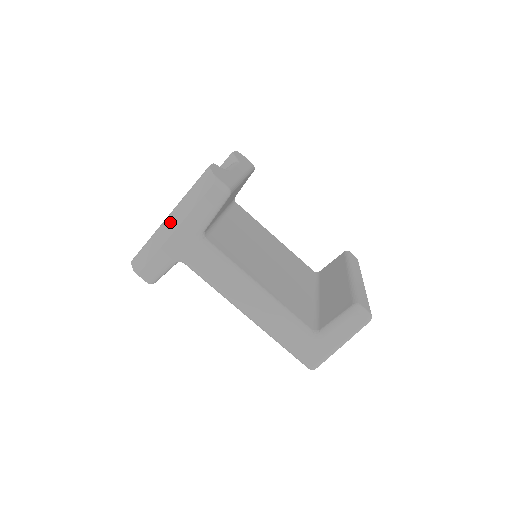
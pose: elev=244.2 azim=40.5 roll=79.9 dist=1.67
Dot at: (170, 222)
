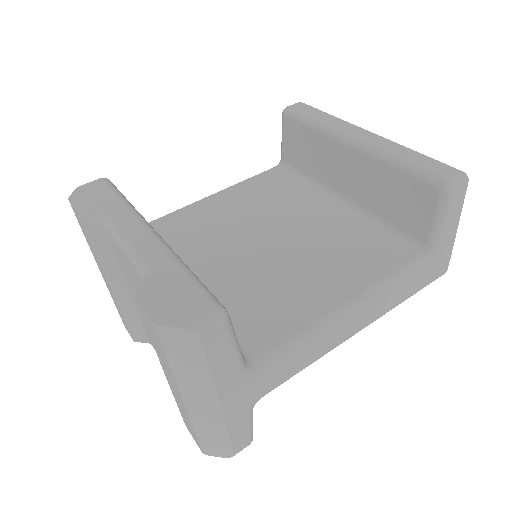
Dot at: (199, 404)
